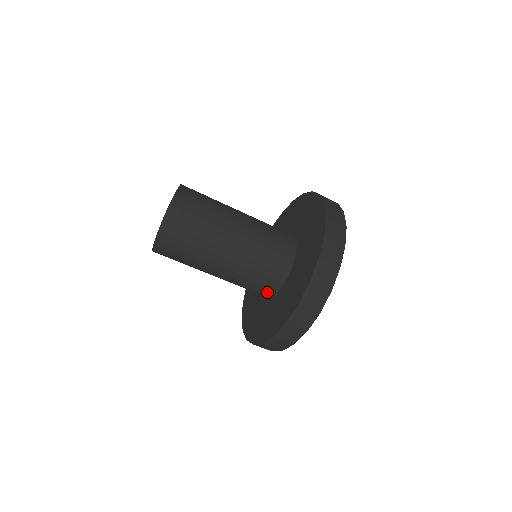
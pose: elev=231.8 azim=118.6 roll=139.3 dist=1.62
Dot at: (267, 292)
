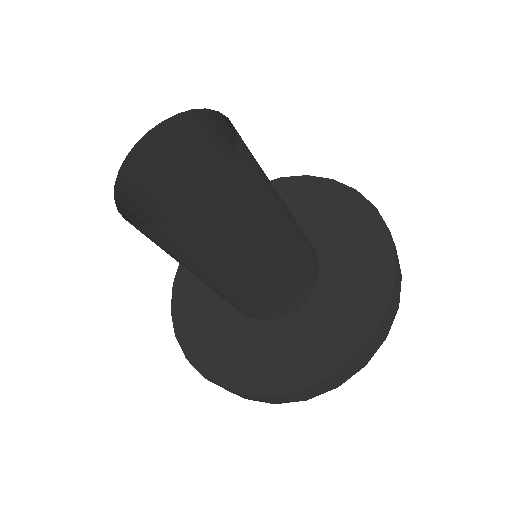
Dot at: occluded
